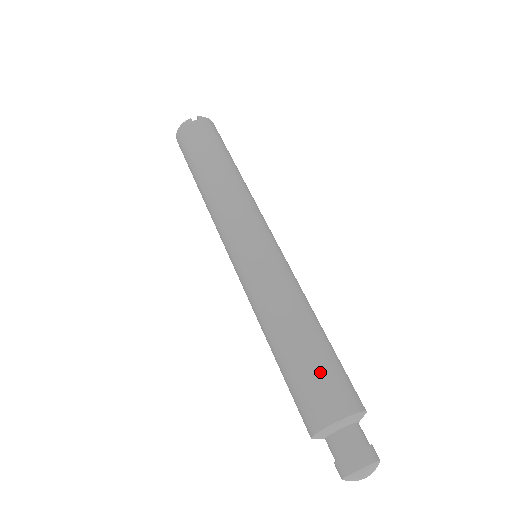
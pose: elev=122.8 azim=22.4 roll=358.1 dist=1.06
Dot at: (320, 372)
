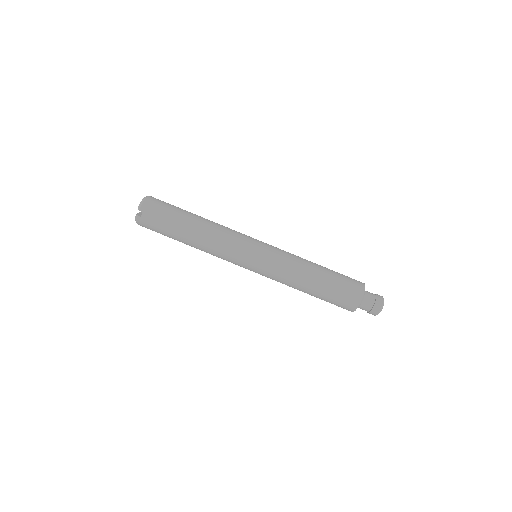
Dot at: (336, 295)
